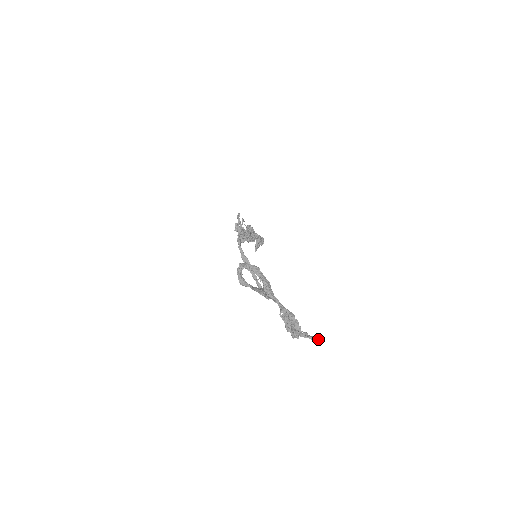
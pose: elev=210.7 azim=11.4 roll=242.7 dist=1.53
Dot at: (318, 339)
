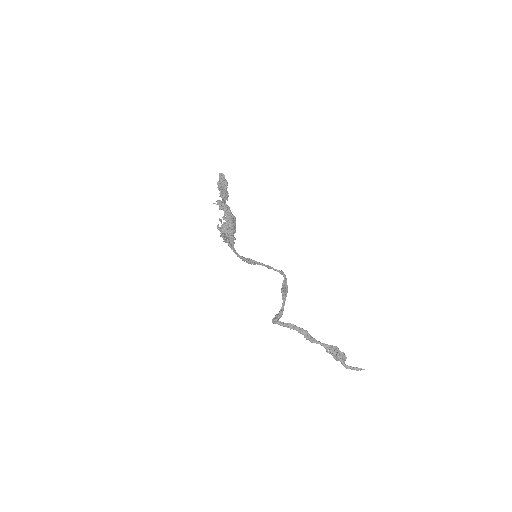
Dot at: occluded
